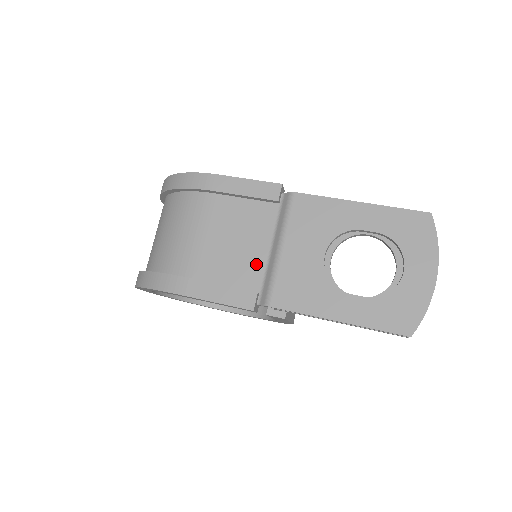
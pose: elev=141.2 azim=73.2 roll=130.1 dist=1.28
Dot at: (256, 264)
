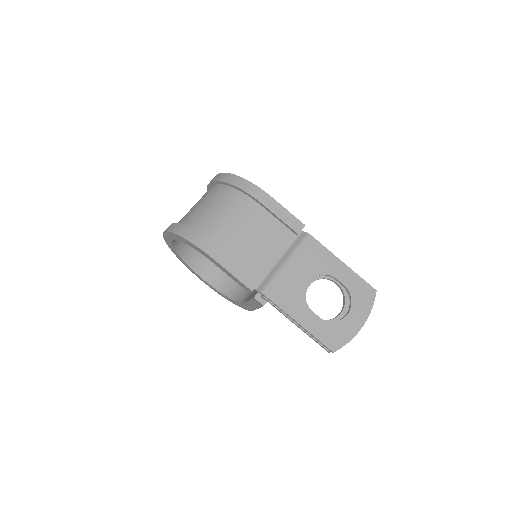
Dot at: (266, 264)
